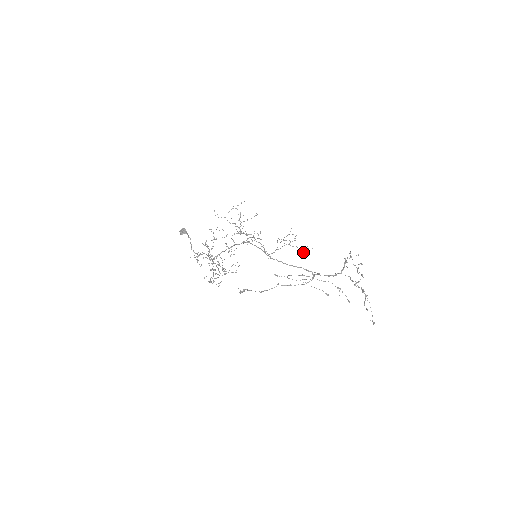
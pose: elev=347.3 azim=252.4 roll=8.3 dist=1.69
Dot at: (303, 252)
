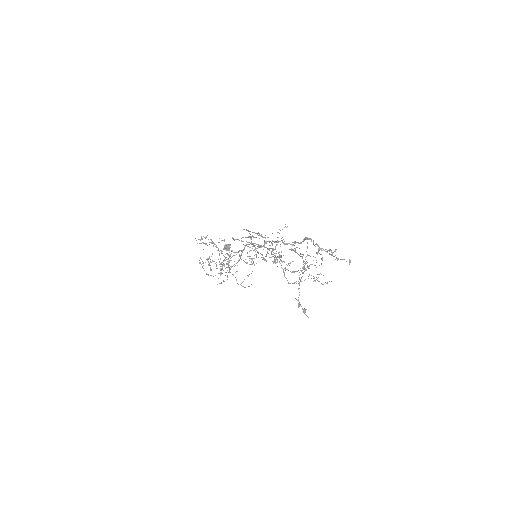
Dot at: occluded
